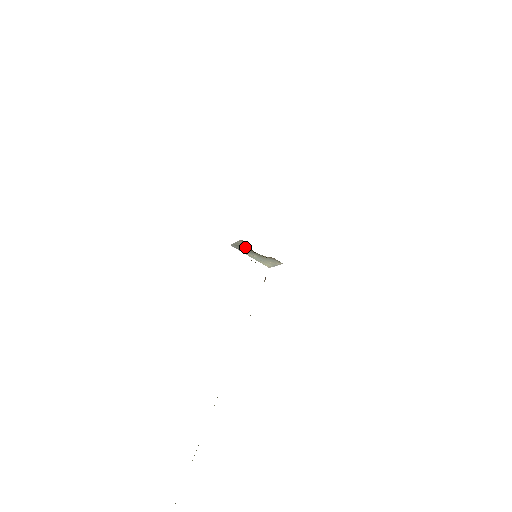
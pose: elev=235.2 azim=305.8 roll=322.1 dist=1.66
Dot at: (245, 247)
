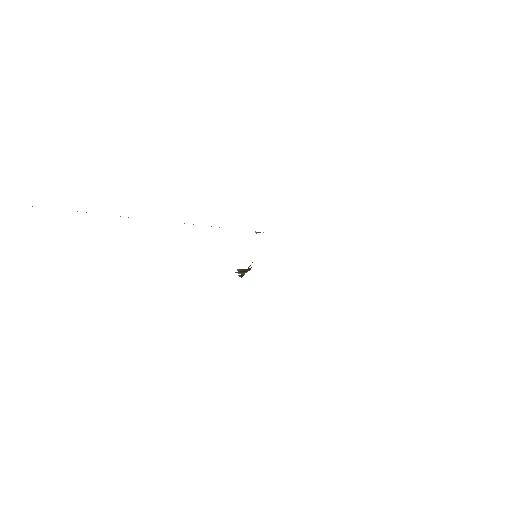
Dot at: occluded
